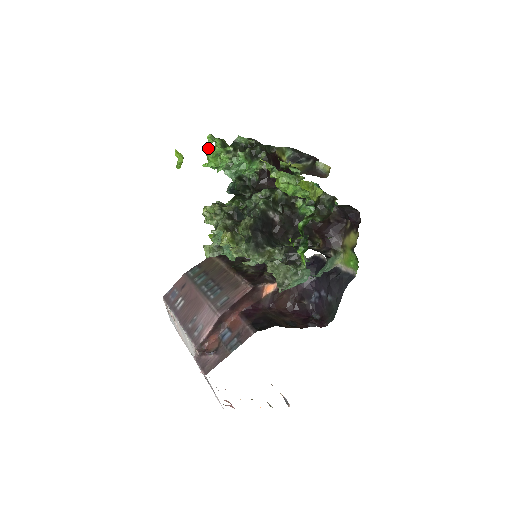
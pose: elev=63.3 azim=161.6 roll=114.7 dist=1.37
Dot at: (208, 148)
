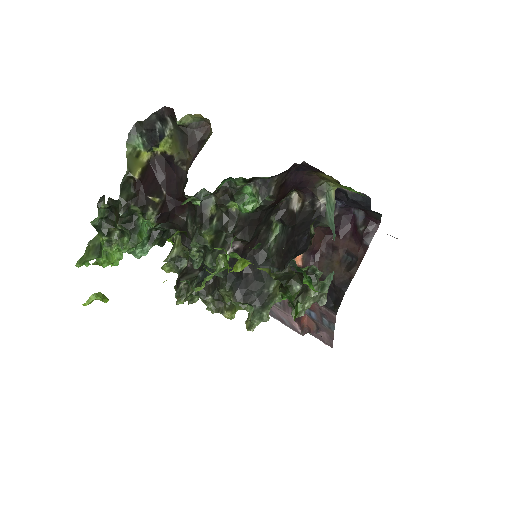
Dot at: (93, 263)
